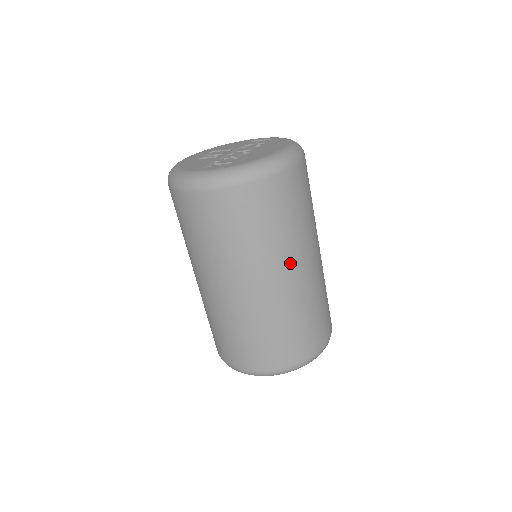
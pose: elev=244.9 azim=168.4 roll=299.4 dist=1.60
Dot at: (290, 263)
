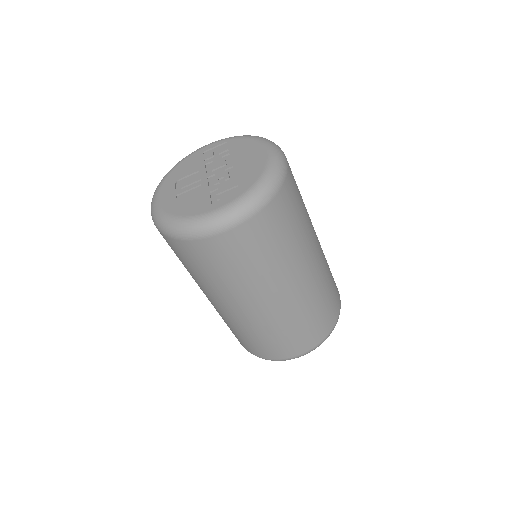
Dot at: (312, 247)
